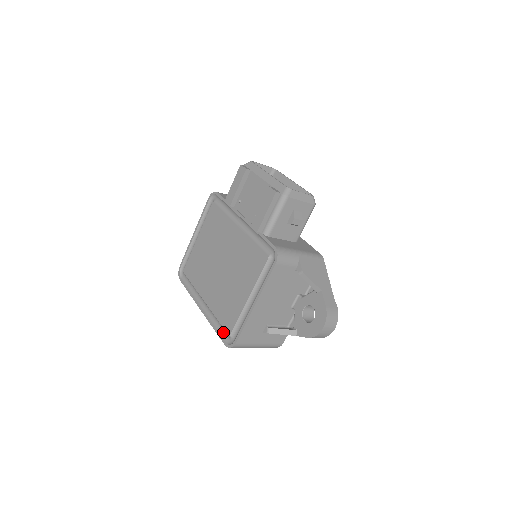
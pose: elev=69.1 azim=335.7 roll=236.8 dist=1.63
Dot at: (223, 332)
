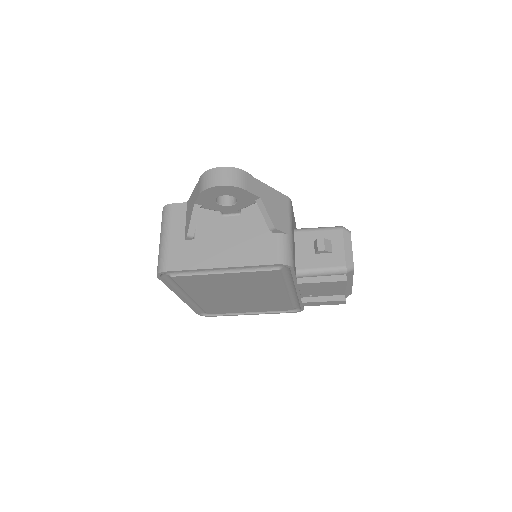
Dot at: (200, 310)
